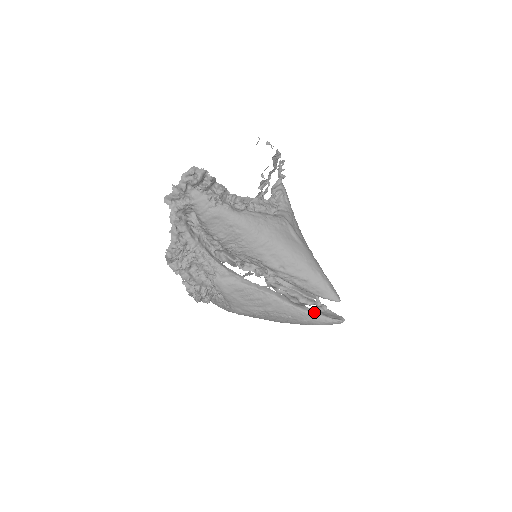
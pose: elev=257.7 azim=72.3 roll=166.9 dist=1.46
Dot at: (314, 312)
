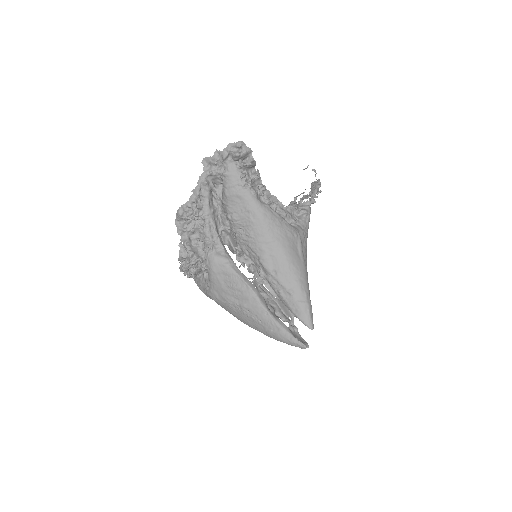
Dot at: (284, 326)
